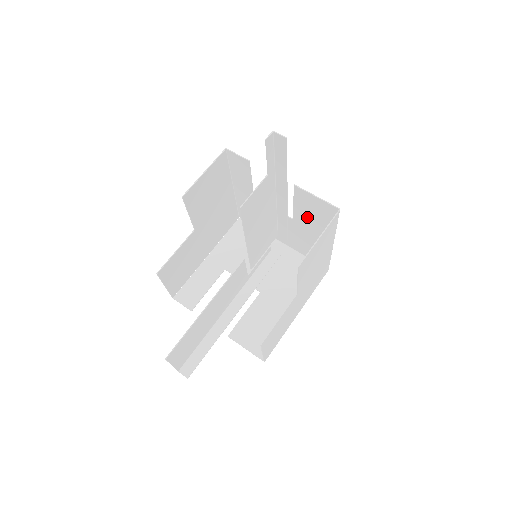
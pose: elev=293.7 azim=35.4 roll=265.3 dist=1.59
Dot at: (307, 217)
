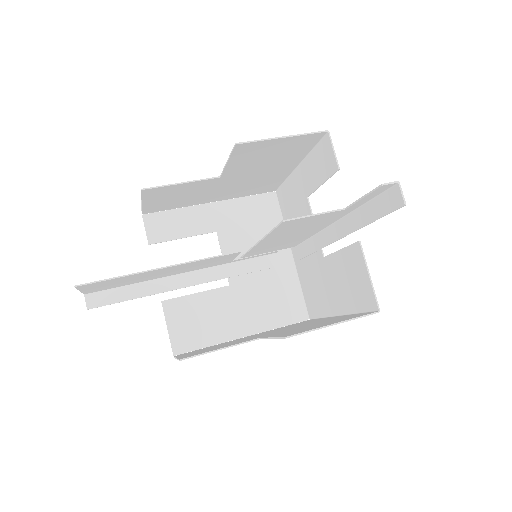
Dot at: (339, 273)
